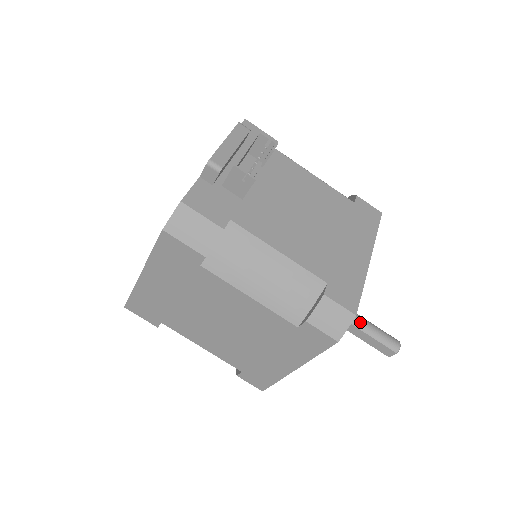
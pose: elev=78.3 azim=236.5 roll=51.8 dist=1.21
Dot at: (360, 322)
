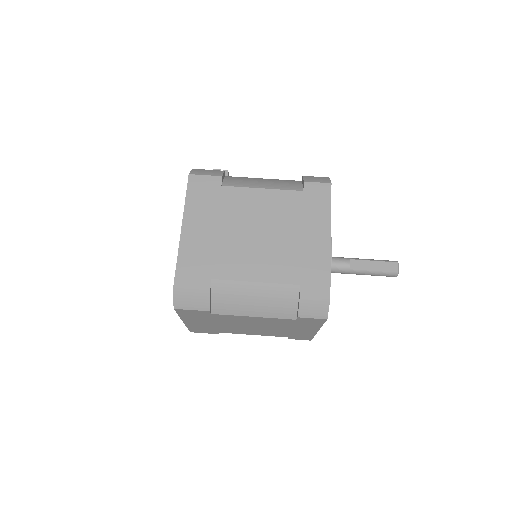
Dot at: (356, 258)
